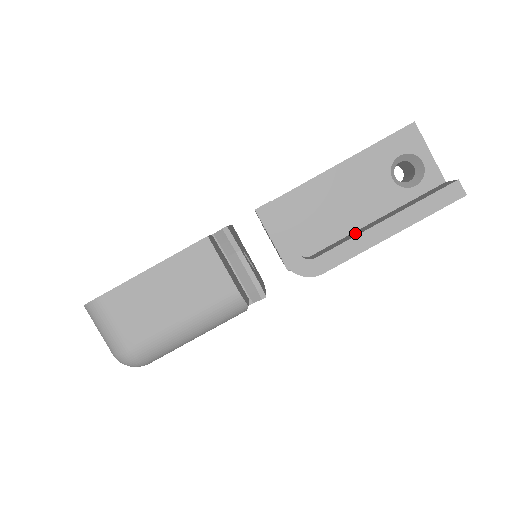
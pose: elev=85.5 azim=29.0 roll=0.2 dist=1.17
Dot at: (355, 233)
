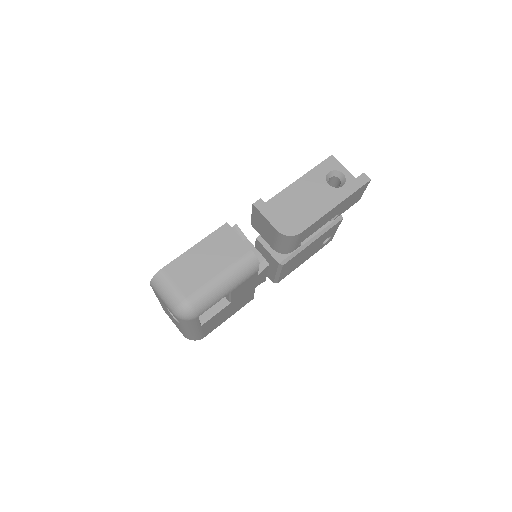
Dot at: occluded
